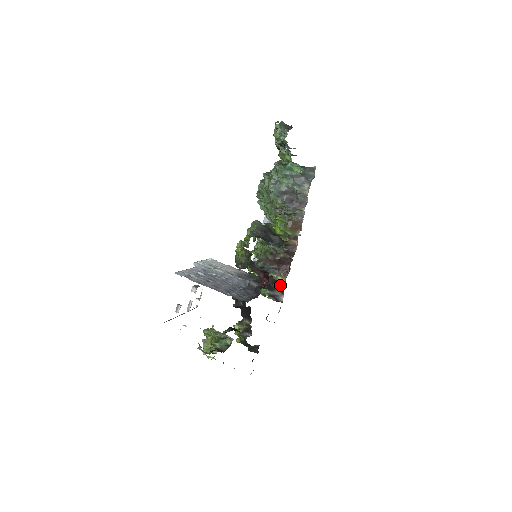
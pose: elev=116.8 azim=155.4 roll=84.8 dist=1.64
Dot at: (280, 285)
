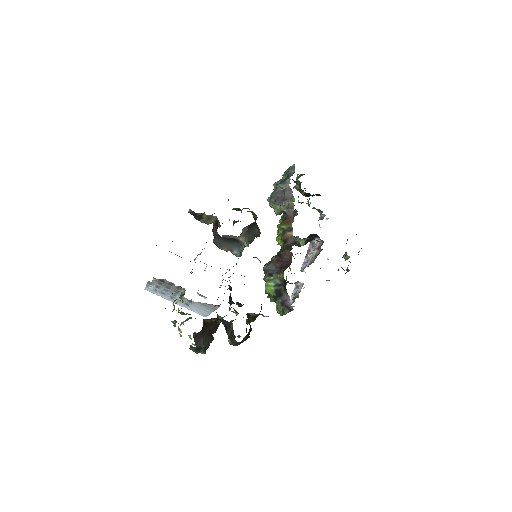
Dot at: (284, 284)
